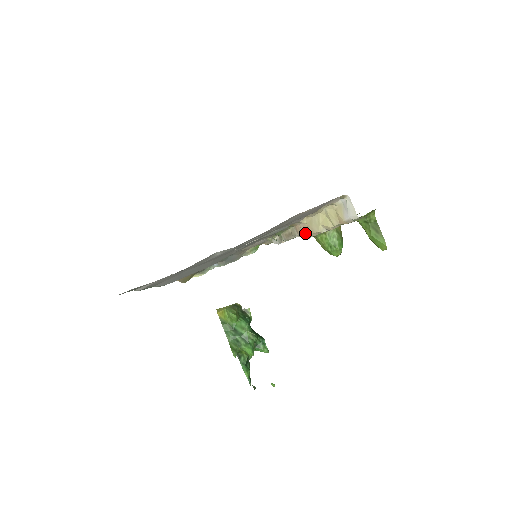
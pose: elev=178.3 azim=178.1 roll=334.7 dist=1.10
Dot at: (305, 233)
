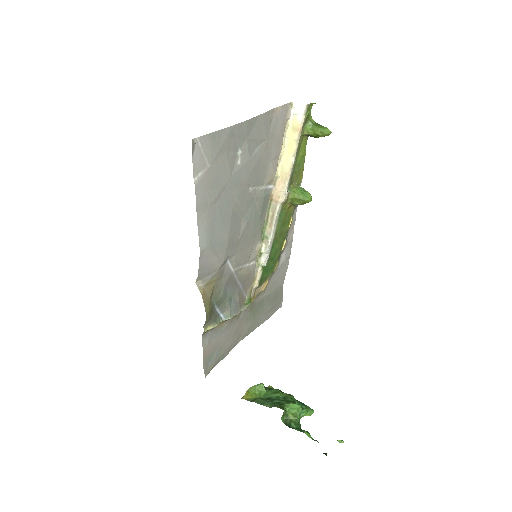
Dot at: (282, 189)
